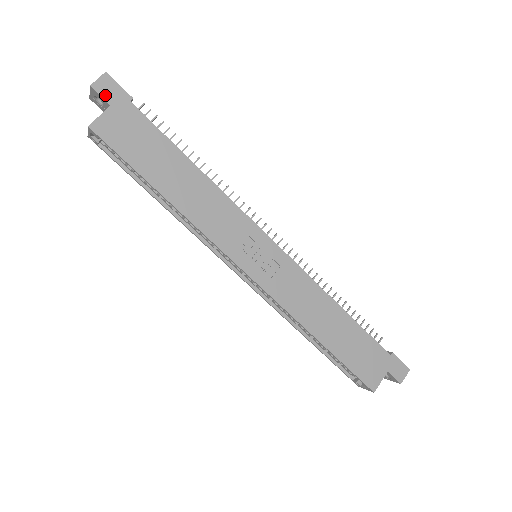
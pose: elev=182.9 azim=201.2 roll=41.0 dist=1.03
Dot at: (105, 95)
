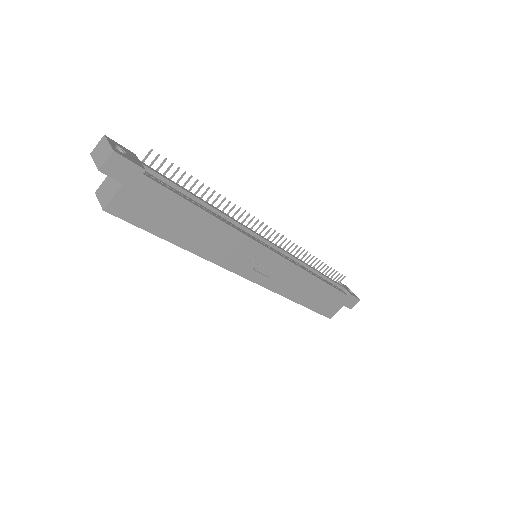
Dot at: (116, 175)
